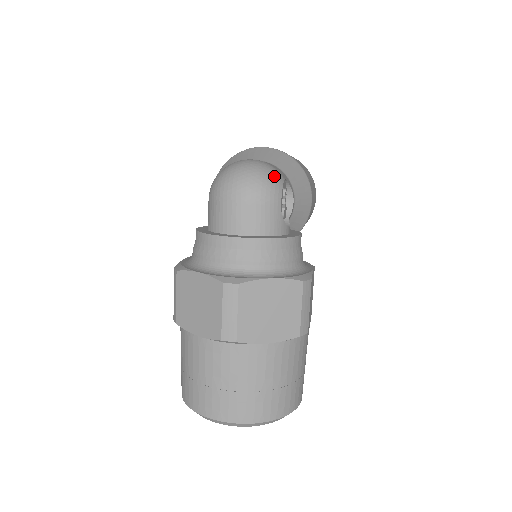
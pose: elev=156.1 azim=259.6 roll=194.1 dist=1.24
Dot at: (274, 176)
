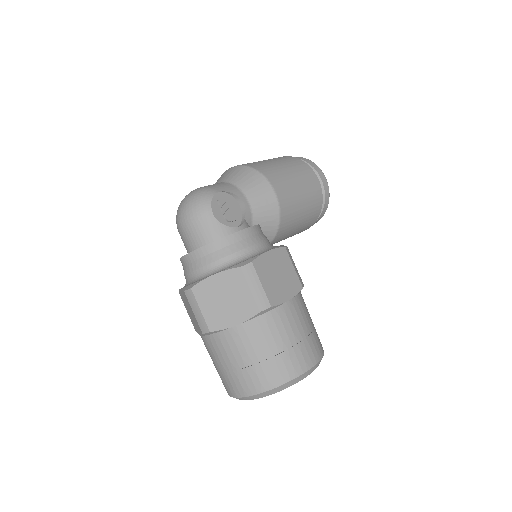
Dot at: (203, 196)
